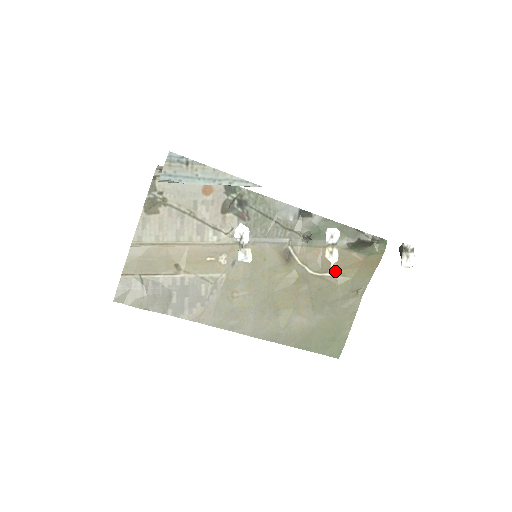
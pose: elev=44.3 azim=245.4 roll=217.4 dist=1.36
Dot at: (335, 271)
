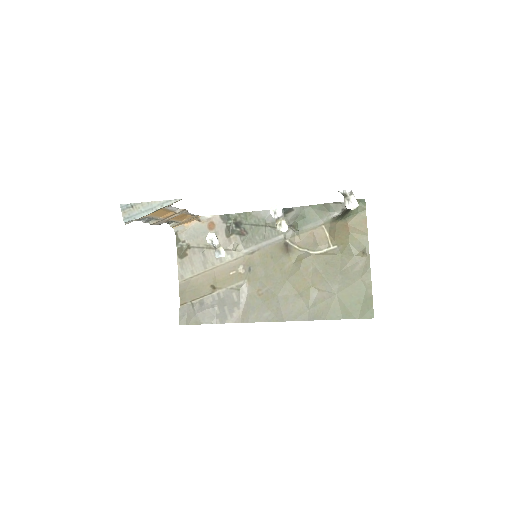
Dot at: (333, 244)
